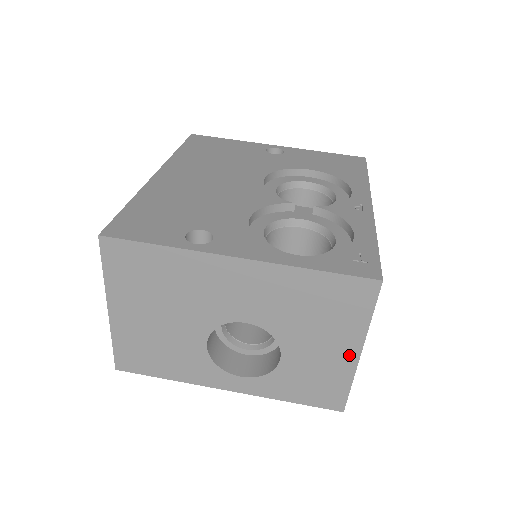
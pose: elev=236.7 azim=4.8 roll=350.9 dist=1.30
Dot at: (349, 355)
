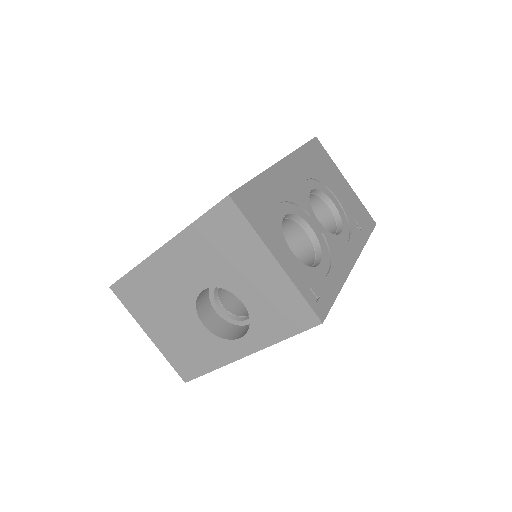
Dot at: (272, 268)
